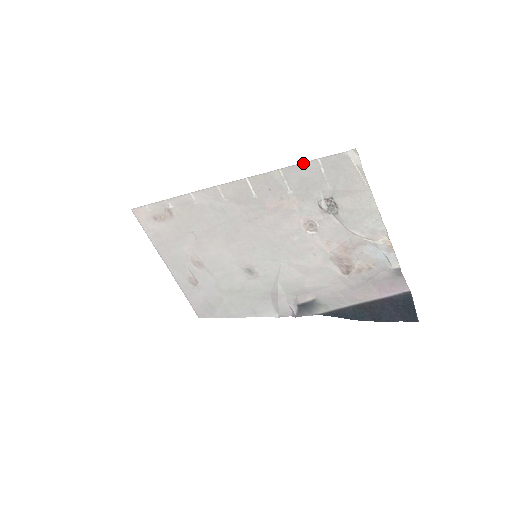
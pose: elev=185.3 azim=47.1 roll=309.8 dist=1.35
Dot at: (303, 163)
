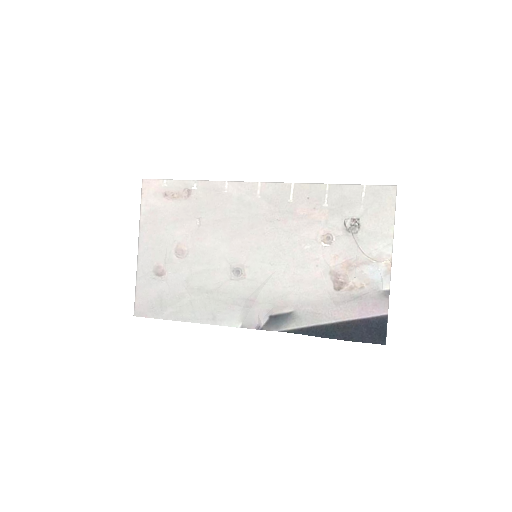
Dot at: (350, 185)
